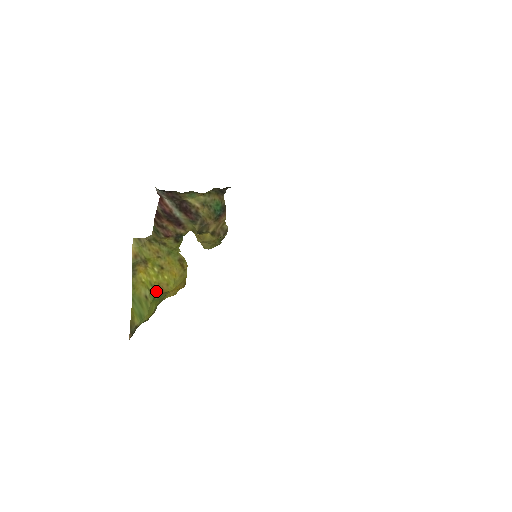
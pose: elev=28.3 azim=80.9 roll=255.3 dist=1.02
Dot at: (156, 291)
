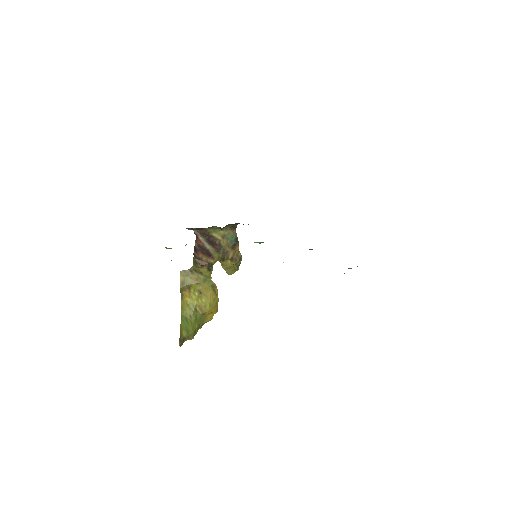
Dot at: (197, 312)
